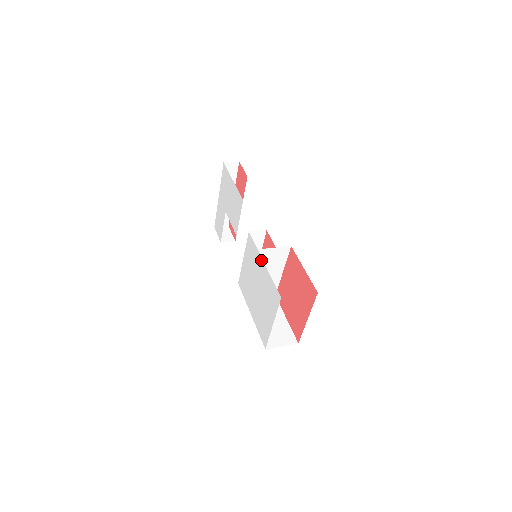
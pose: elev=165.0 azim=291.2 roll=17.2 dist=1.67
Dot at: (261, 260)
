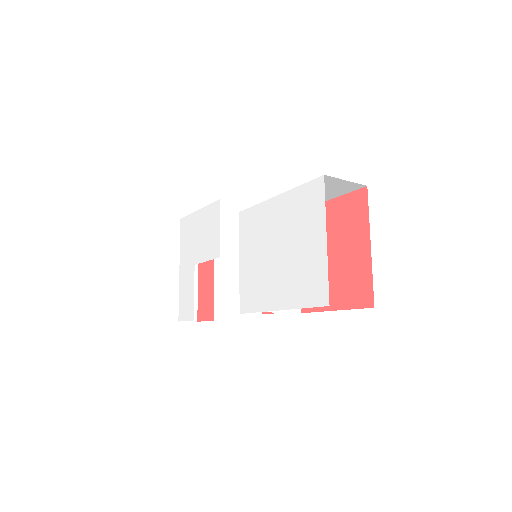
Dot at: (271, 202)
